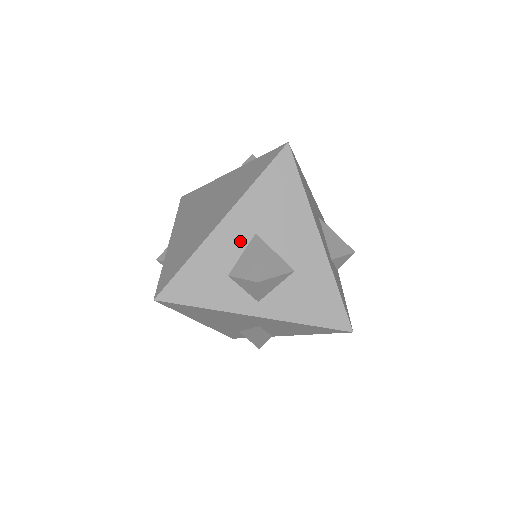
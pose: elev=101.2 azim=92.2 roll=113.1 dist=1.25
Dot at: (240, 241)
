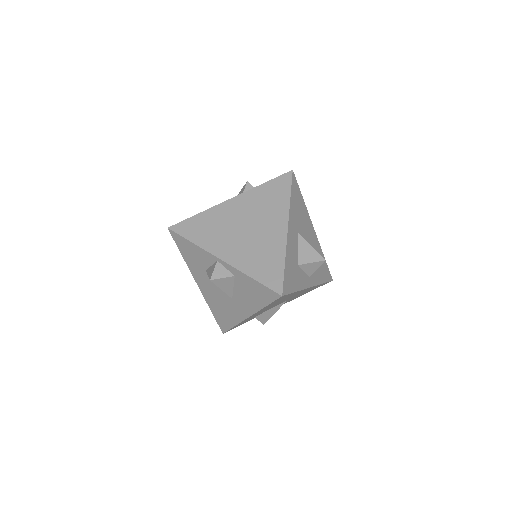
Dot at: (296, 240)
